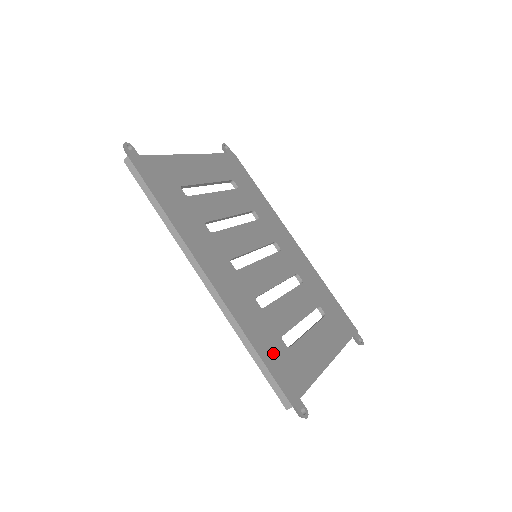
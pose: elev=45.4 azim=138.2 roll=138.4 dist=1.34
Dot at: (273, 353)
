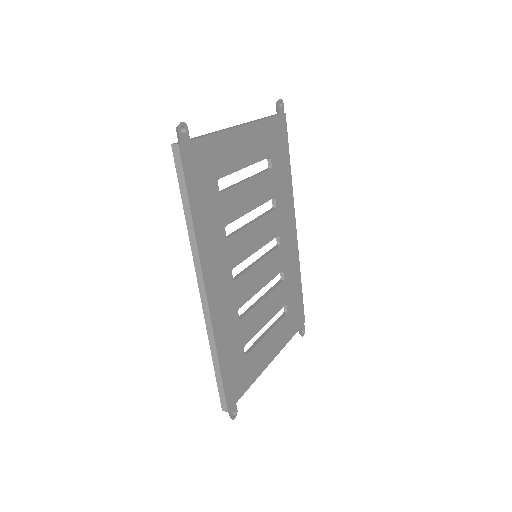
Dot at: (232, 365)
